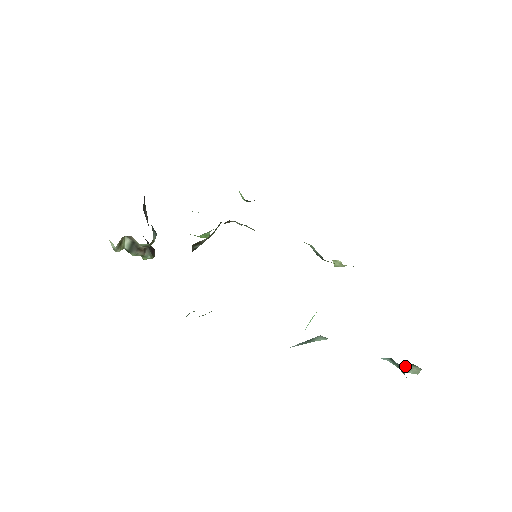
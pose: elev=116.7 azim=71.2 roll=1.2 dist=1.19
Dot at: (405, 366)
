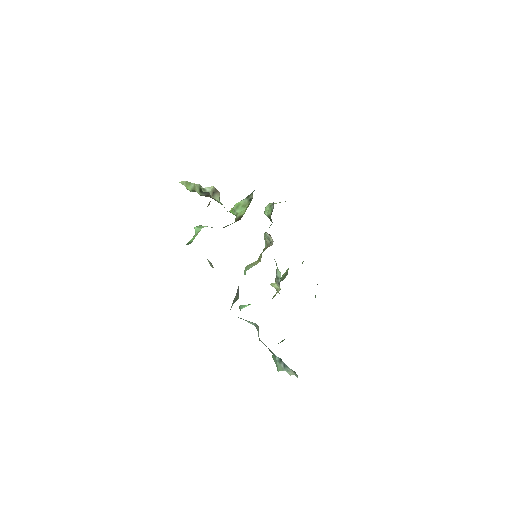
Dot at: (289, 369)
